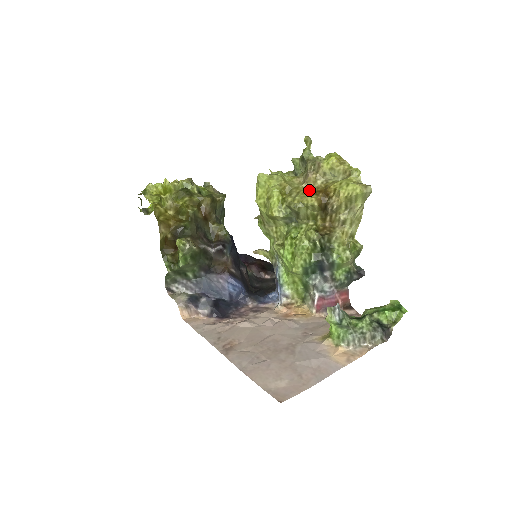
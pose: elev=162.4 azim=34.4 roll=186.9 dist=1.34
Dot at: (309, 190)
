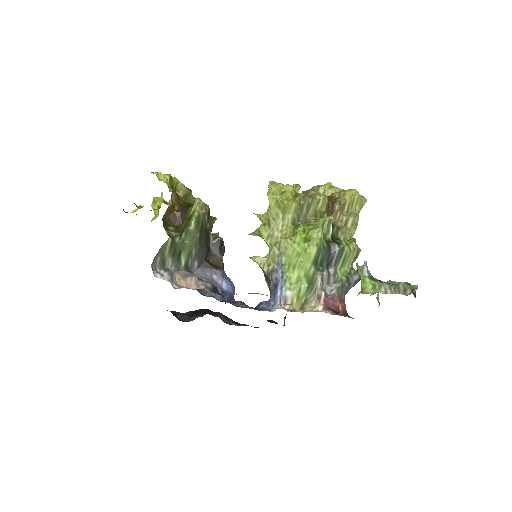
Dot at: occluded
